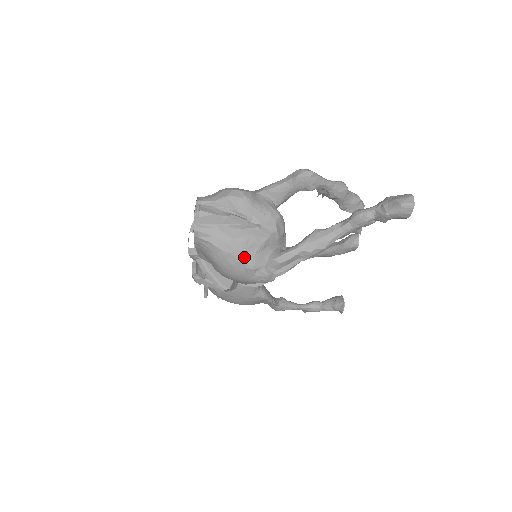
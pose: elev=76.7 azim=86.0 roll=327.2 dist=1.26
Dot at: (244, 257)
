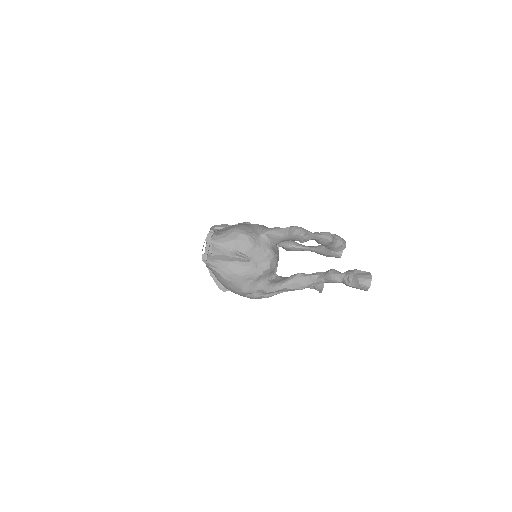
Dot at: (241, 285)
